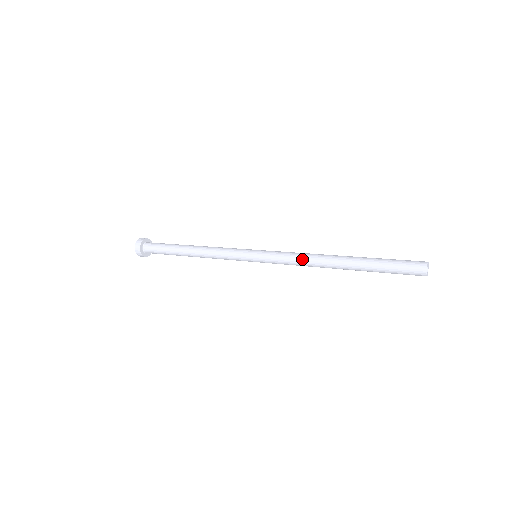
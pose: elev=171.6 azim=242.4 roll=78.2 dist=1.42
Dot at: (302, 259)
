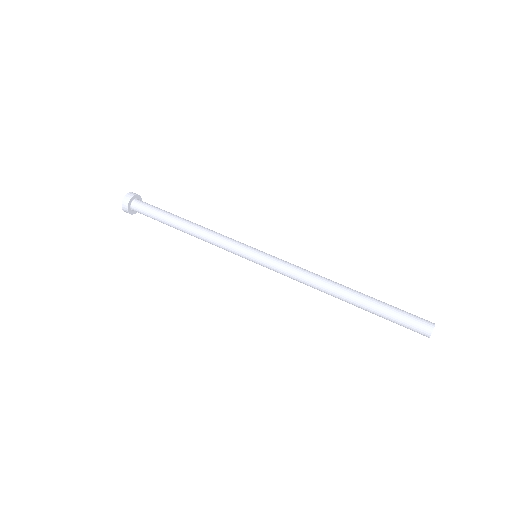
Dot at: occluded
